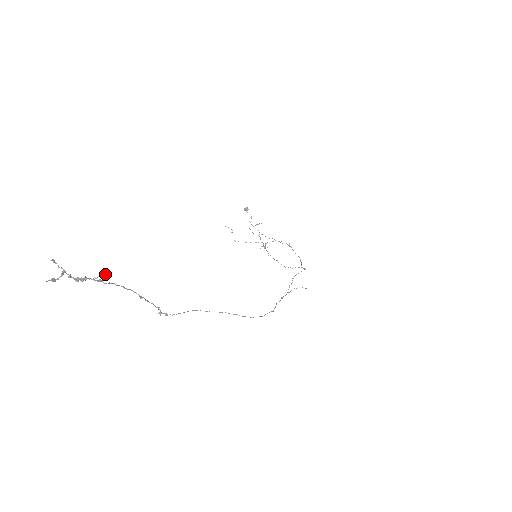
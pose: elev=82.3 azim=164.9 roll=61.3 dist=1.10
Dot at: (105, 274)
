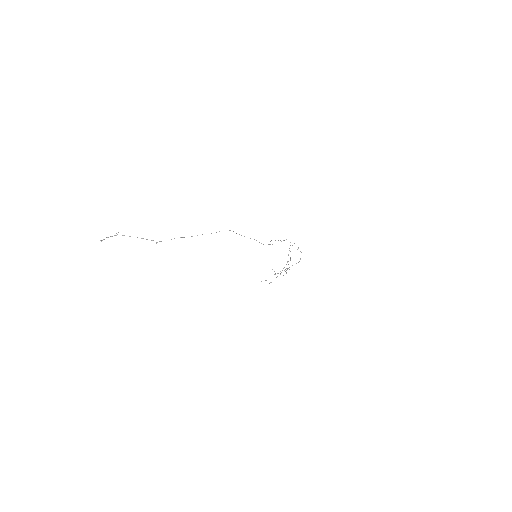
Dot at: occluded
